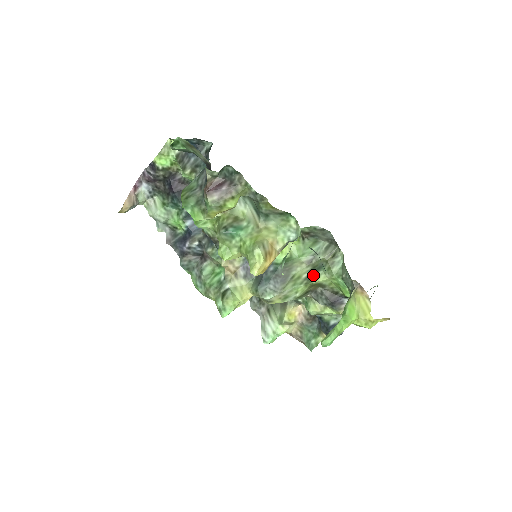
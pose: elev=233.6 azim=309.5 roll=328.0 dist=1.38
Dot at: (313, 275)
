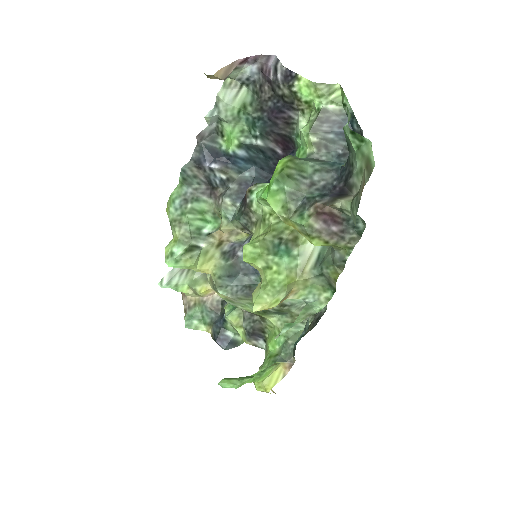
Dot at: (271, 312)
